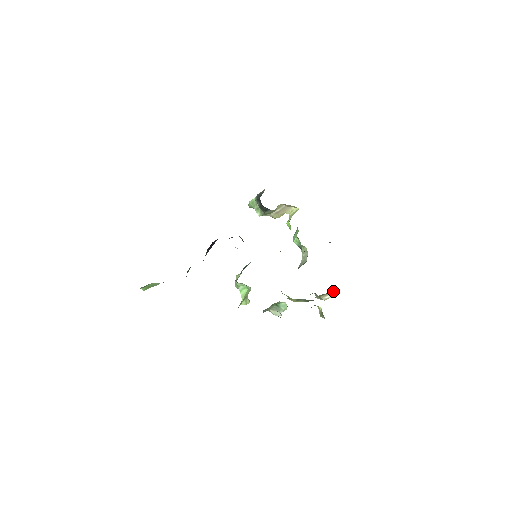
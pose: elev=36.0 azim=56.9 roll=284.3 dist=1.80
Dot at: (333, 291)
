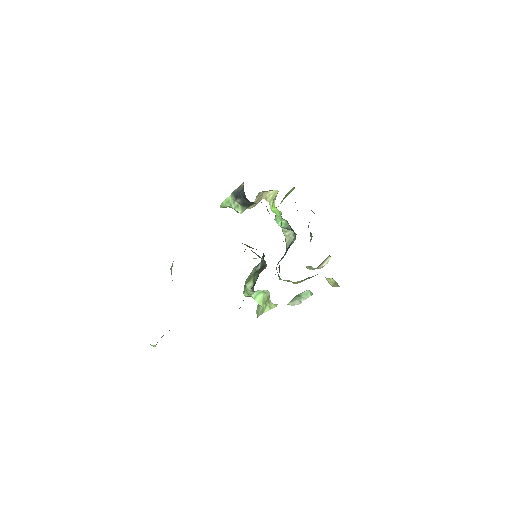
Dot at: (328, 257)
